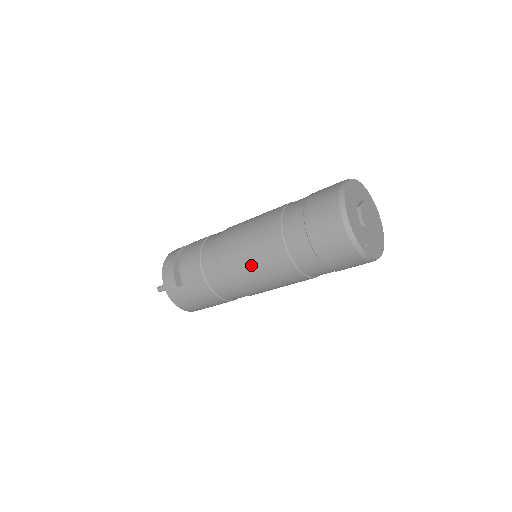
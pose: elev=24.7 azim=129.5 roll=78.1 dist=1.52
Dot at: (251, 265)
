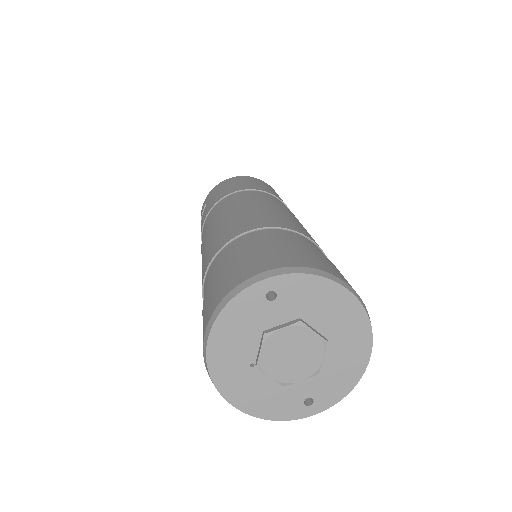
Dot at: occluded
